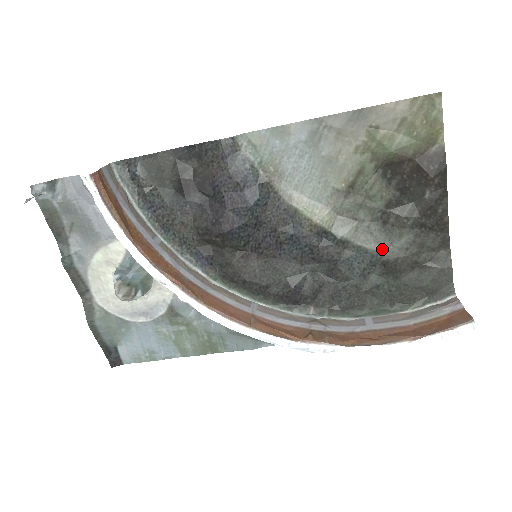
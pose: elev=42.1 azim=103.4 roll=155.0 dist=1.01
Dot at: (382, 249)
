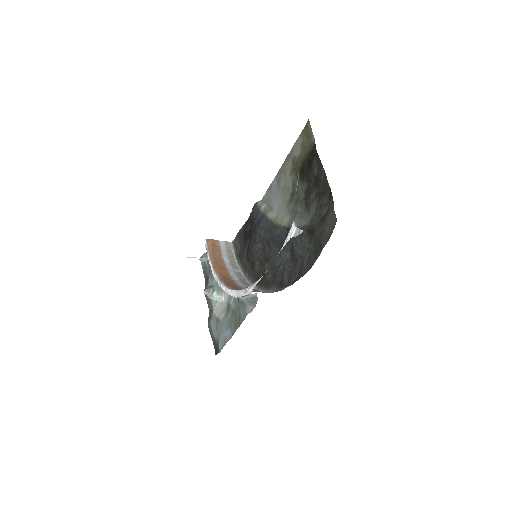
Dot at: (307, 222)
